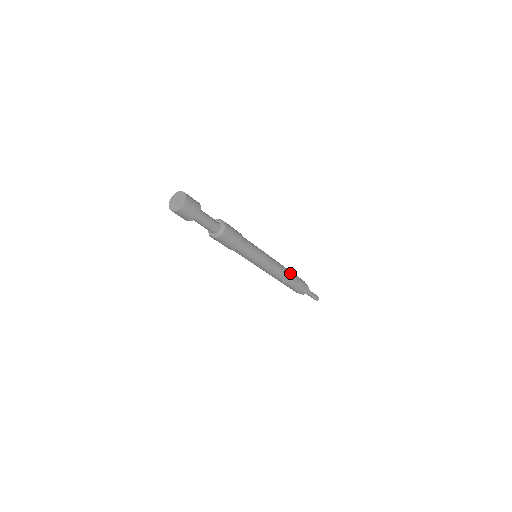
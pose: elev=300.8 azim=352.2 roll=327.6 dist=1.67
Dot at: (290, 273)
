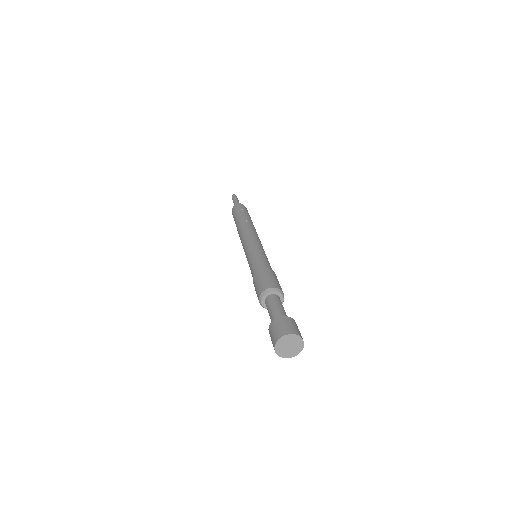
Dot at: occluded
